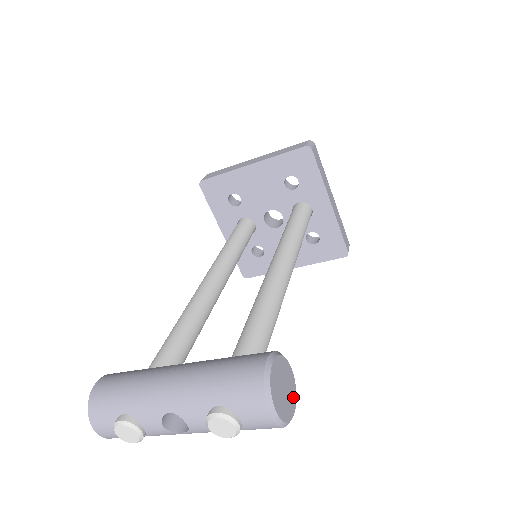
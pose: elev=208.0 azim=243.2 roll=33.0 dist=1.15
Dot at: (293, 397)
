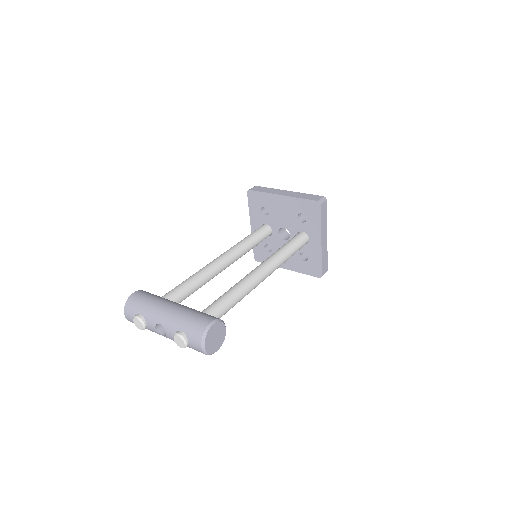
Dot at: (220, 344)
